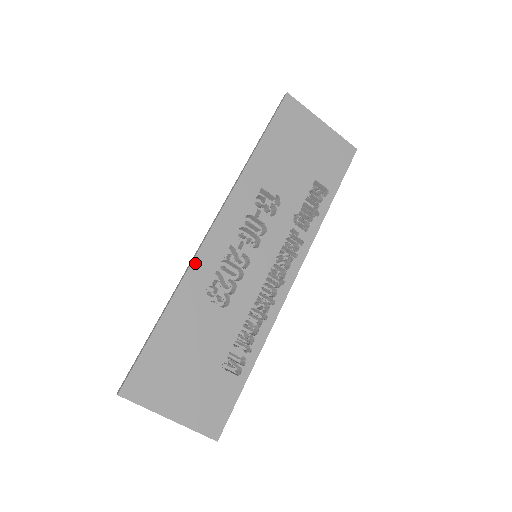
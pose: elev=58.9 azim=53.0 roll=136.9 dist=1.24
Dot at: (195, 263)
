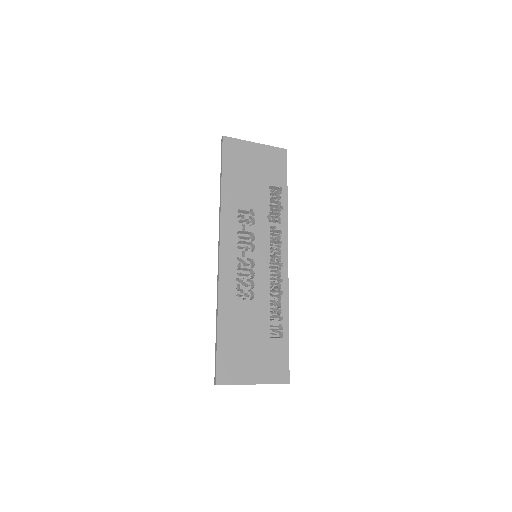
Dot at: (221, 280)
